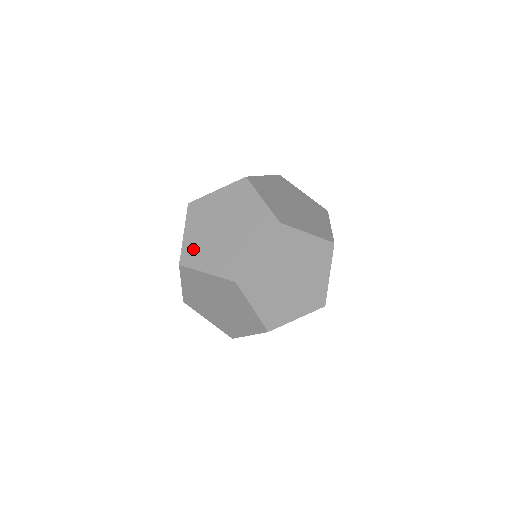
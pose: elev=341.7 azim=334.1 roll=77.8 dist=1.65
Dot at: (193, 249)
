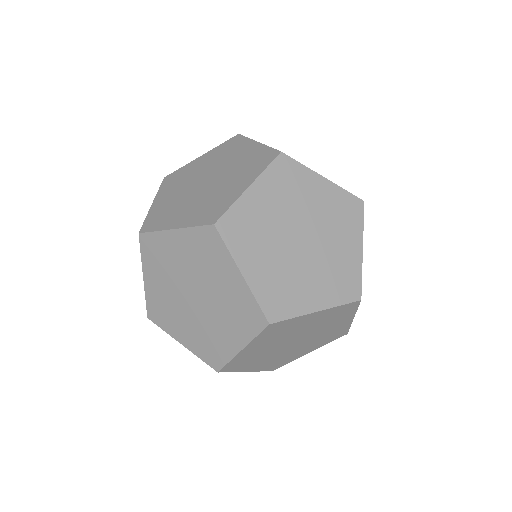
Dot at: (276, 290)
